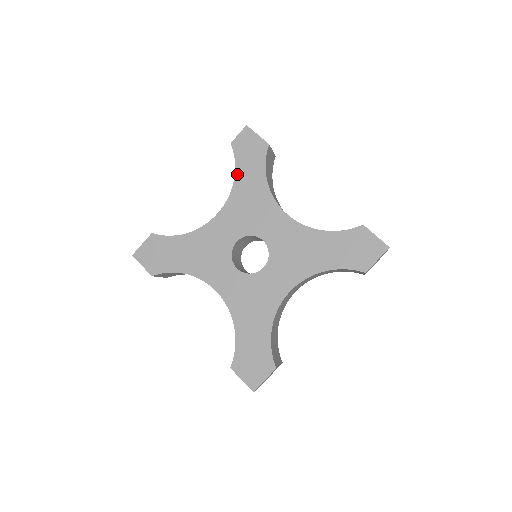
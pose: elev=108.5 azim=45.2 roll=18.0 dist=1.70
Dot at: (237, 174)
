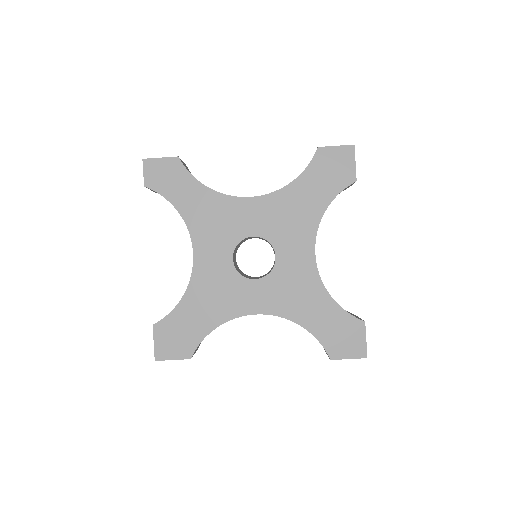
Dot at: (176, 206)
